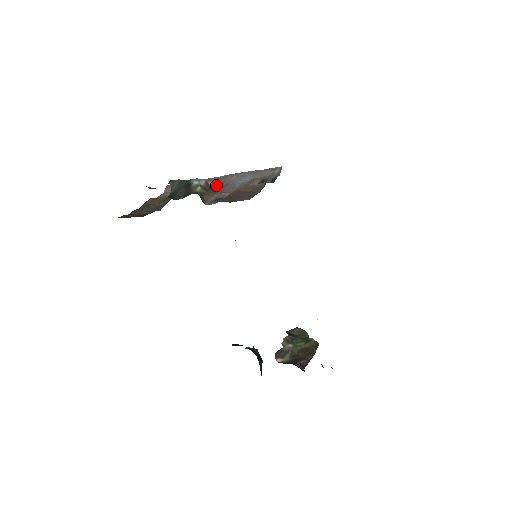
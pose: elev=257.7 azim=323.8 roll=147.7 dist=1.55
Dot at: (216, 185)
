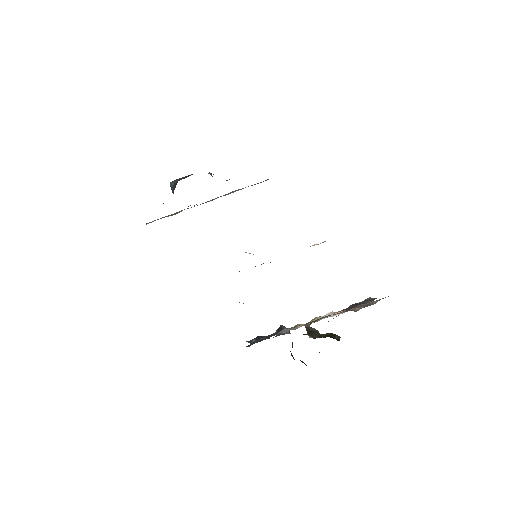
Dot at: occluded
